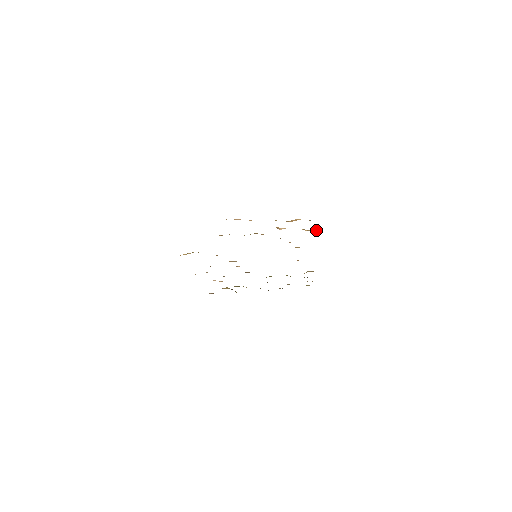
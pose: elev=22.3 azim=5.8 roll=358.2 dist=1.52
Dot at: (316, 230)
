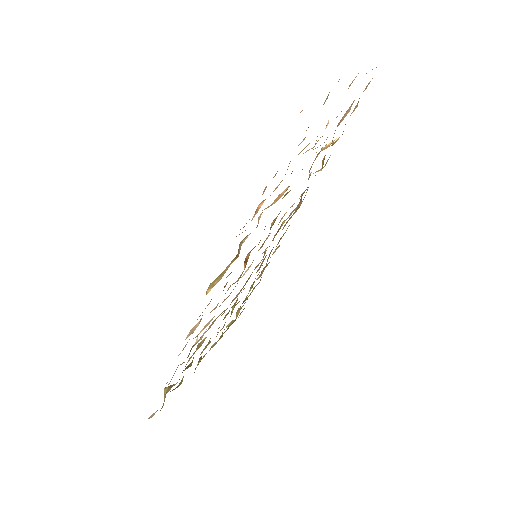
Dot at: (320, 169)
